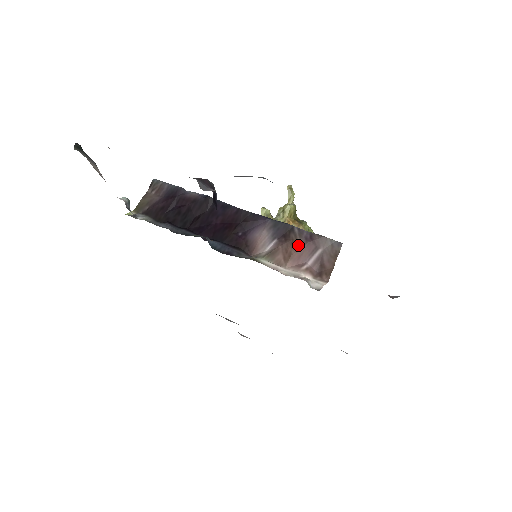
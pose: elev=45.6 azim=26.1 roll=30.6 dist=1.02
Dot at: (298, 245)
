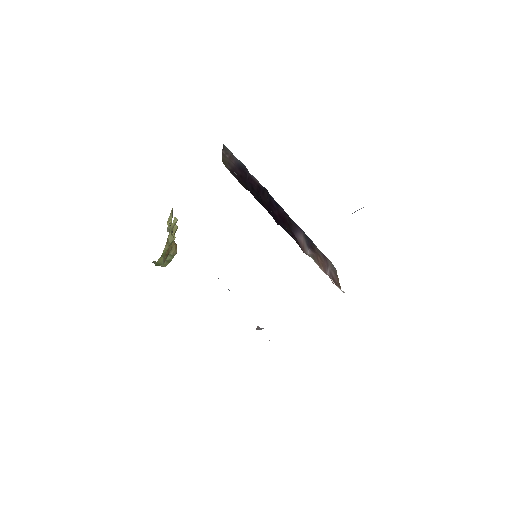
Dot at: (322, 258)
